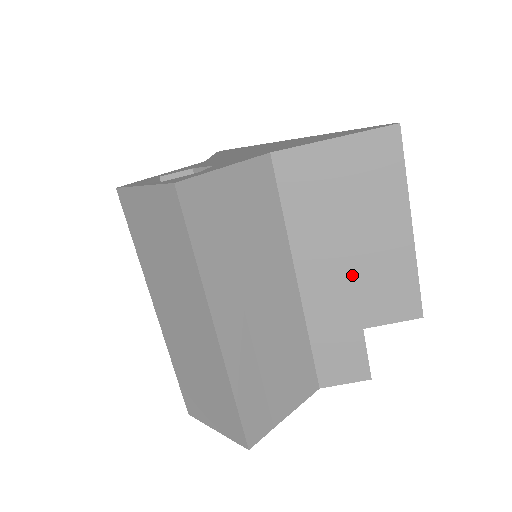
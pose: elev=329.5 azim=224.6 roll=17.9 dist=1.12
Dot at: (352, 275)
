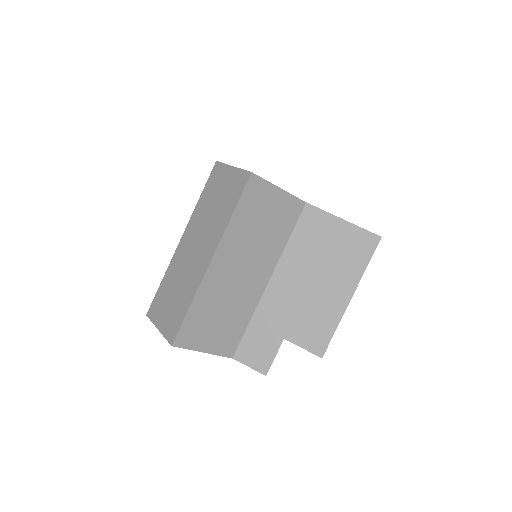
Dot at: (301, 301)
